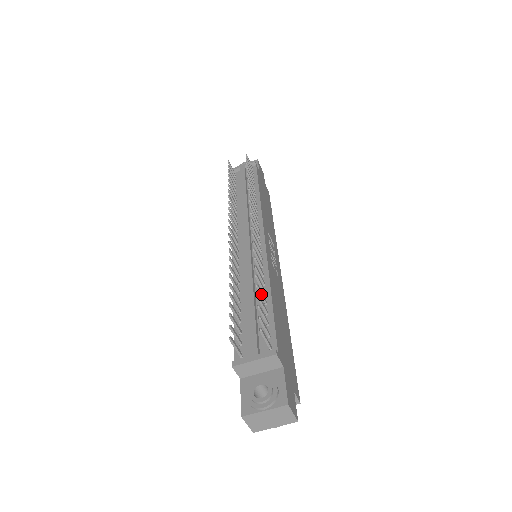
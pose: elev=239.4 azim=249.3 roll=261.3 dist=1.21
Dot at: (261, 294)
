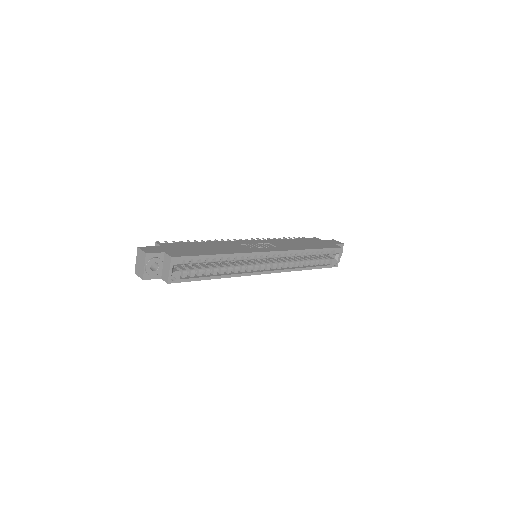
Dot at: occluded
